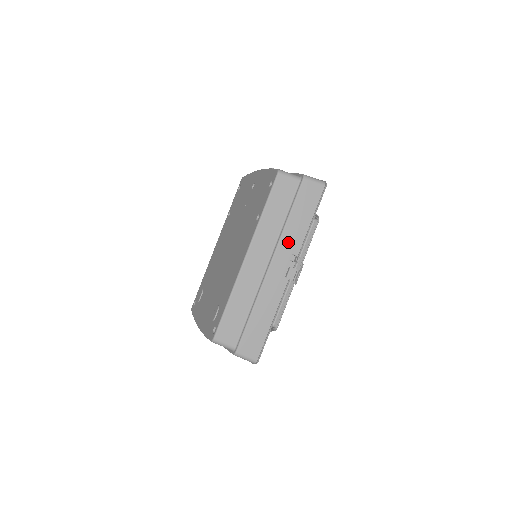
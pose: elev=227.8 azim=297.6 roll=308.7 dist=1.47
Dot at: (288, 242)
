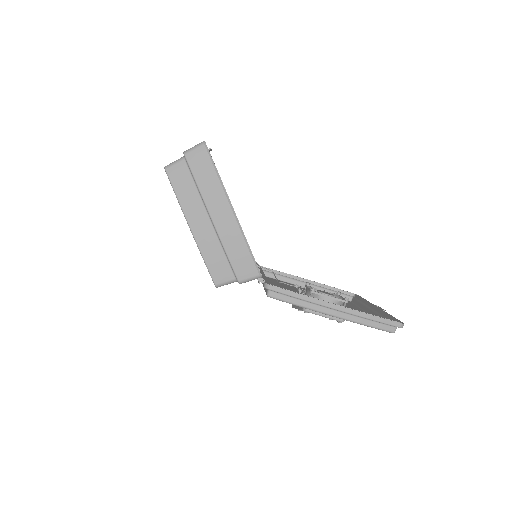
Dot at: occluded
